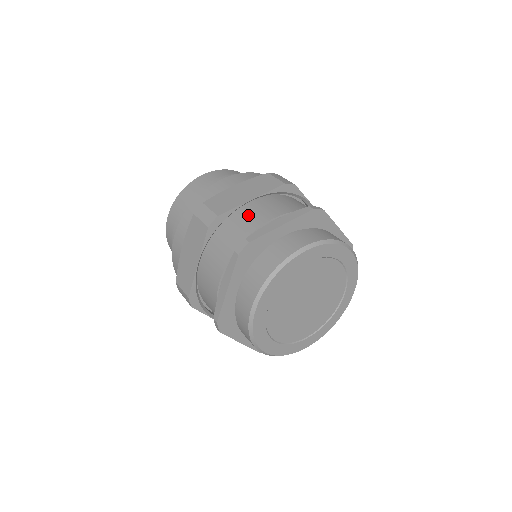
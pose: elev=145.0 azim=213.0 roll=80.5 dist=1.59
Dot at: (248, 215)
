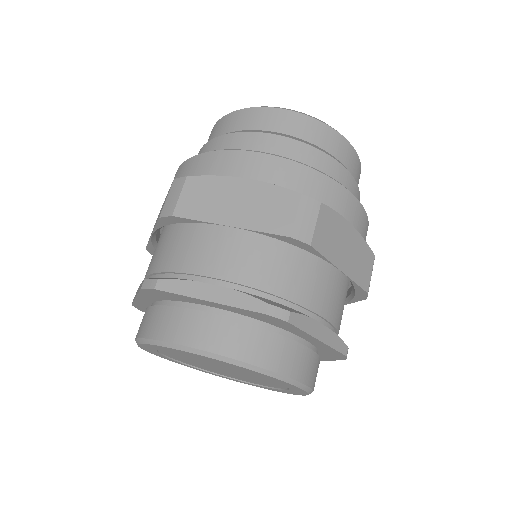
Dot at: occluded
